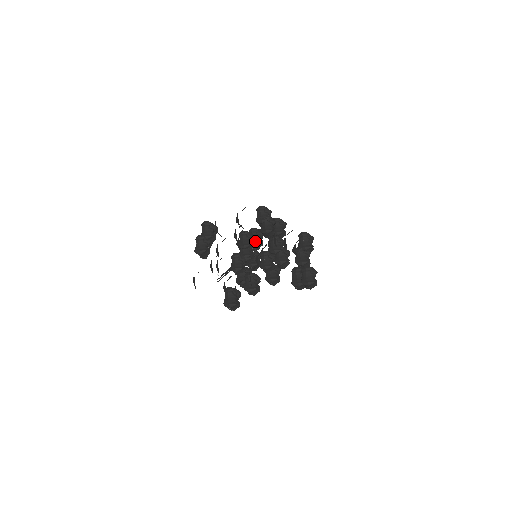
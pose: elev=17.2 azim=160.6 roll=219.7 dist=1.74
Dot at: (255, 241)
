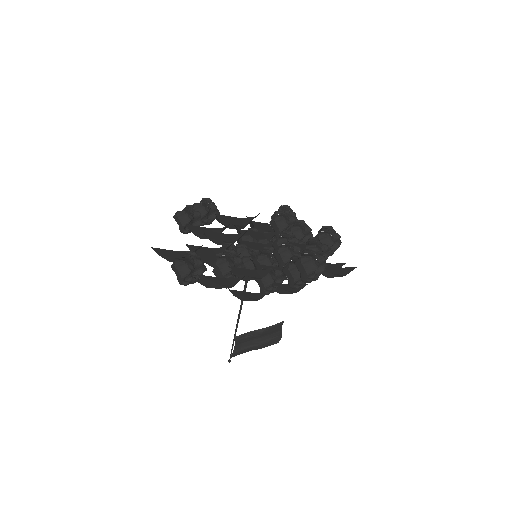
Dot at: (261, 238)
